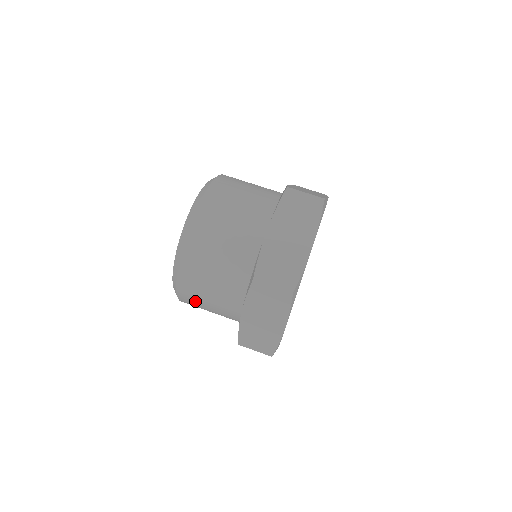
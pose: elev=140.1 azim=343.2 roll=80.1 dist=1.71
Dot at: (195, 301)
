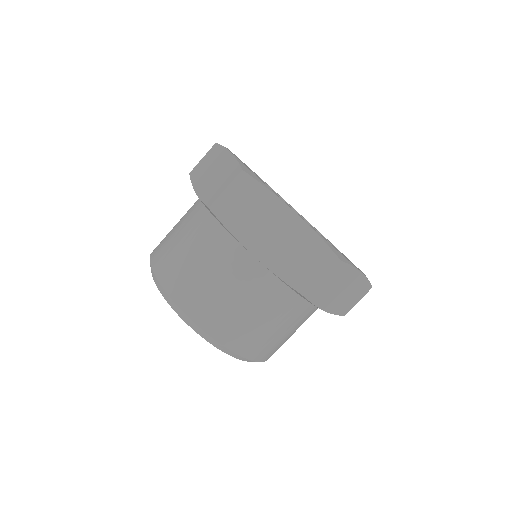
Dot at: occluded
